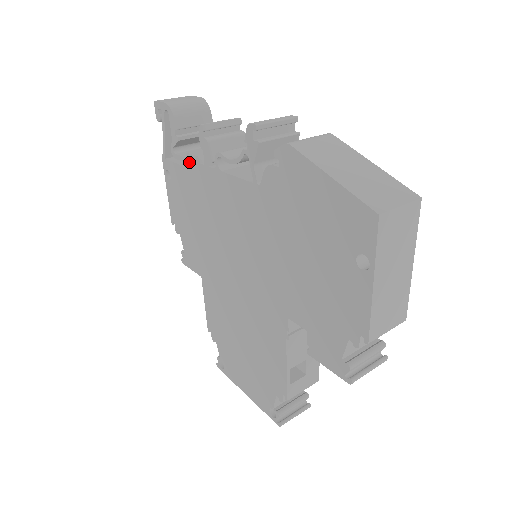
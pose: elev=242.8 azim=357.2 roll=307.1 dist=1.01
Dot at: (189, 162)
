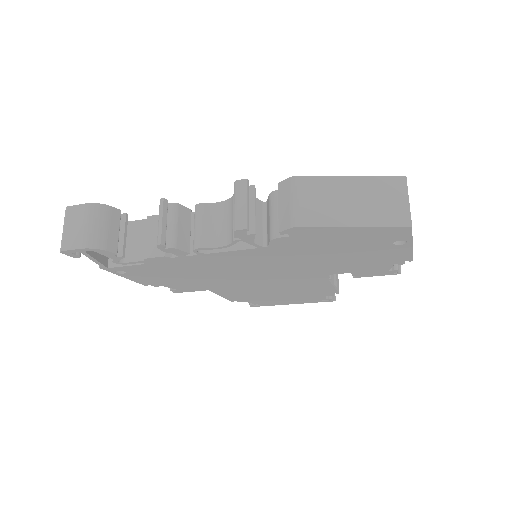
Dot at: (152, 261)
